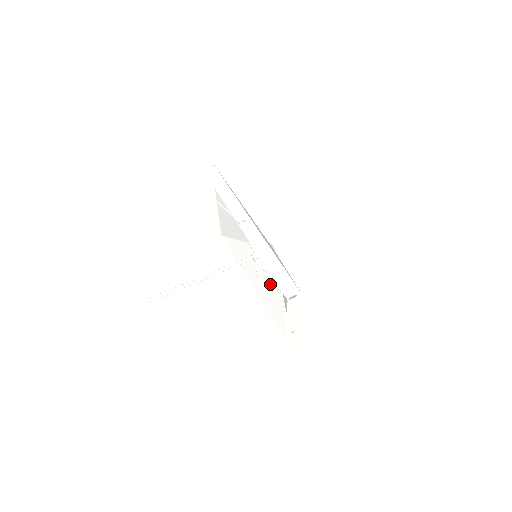
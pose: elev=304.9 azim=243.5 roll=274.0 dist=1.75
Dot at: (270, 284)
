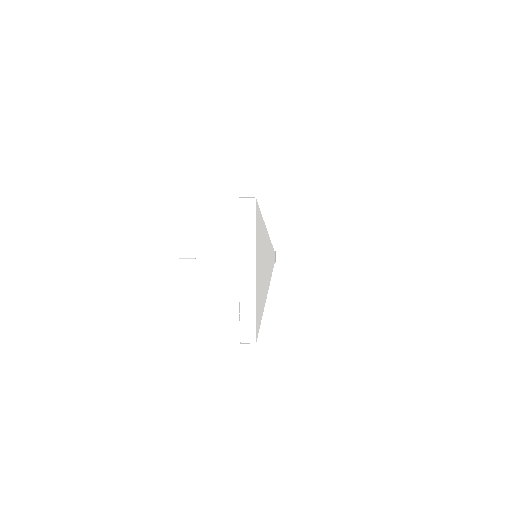
Dot at: occluded
